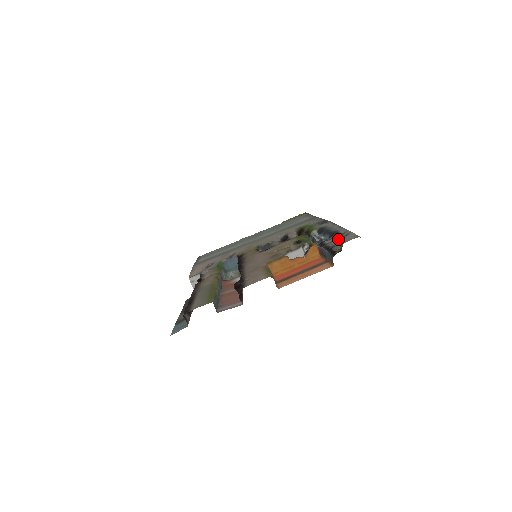
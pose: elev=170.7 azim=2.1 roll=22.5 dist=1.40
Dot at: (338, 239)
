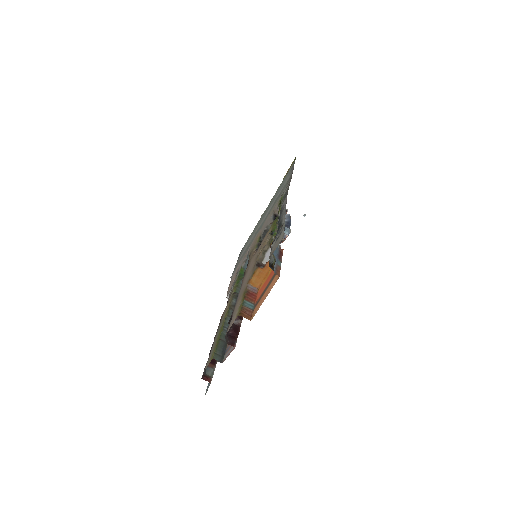
Dot at: (275, 242)
